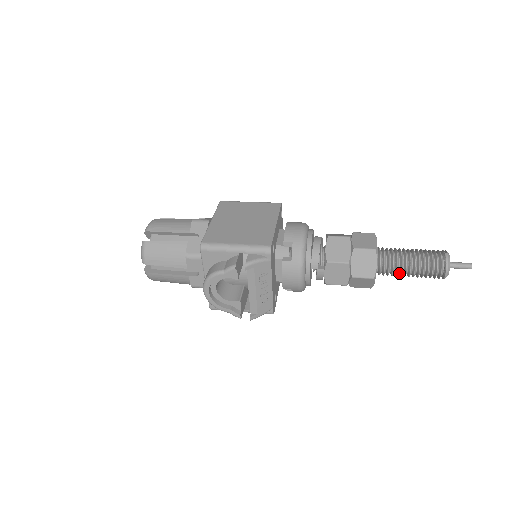
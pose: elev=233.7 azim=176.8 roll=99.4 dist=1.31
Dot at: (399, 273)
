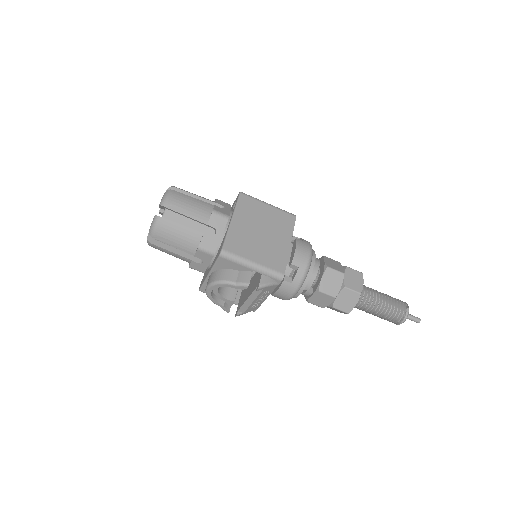
Dot at: (367, 310)
